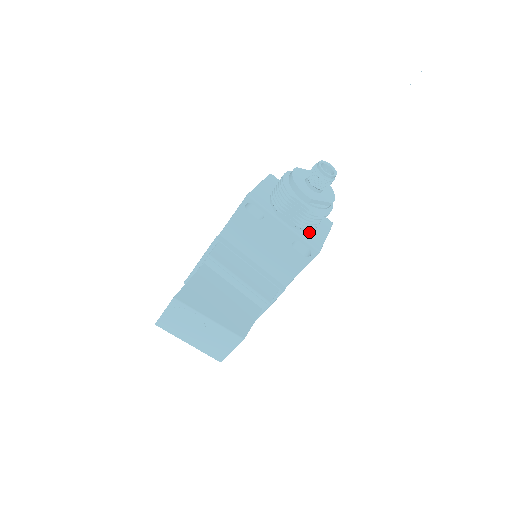
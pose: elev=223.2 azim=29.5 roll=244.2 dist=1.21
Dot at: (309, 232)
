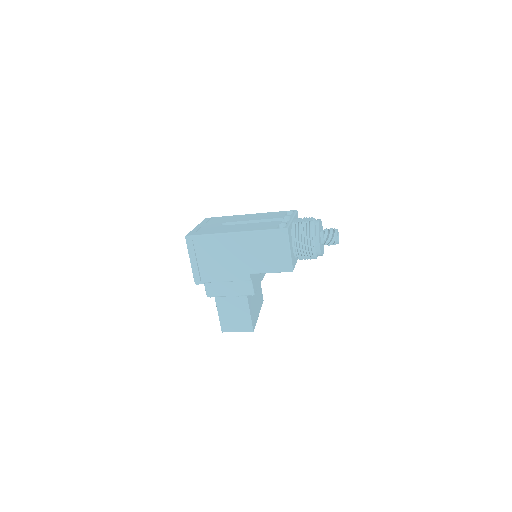
Dot at: occluded
